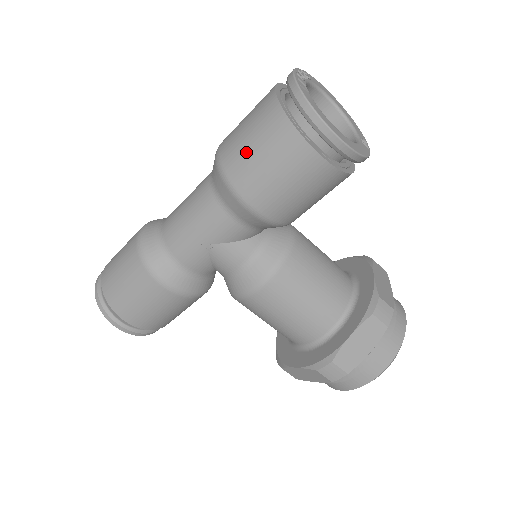
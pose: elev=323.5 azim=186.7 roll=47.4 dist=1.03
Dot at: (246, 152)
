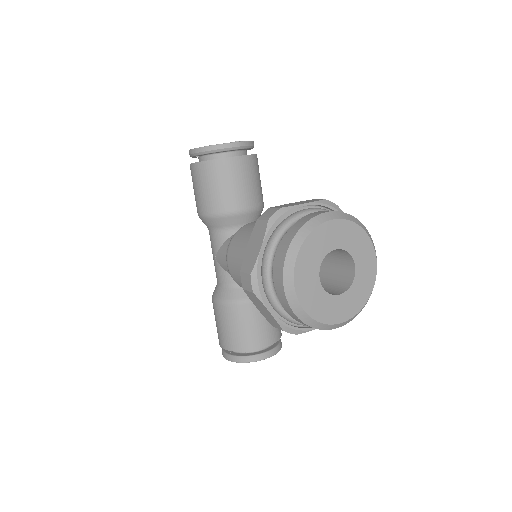
Dot at: occluded
